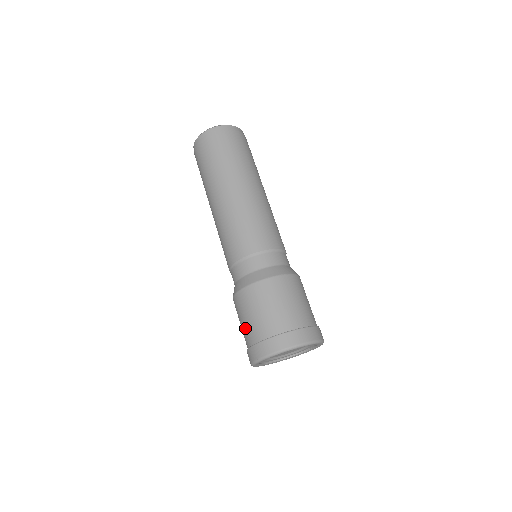
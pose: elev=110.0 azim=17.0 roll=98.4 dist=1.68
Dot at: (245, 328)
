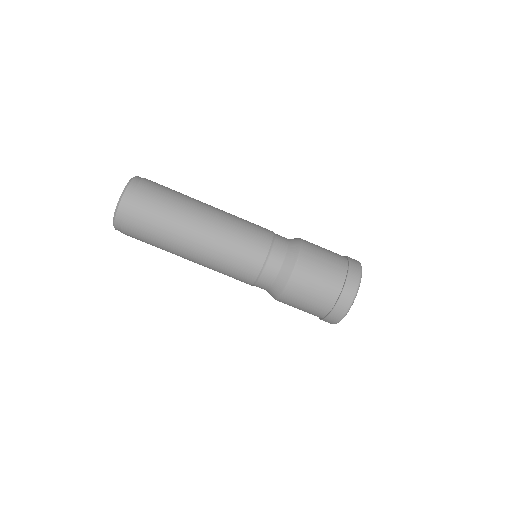
Dot at: (307, 312)
